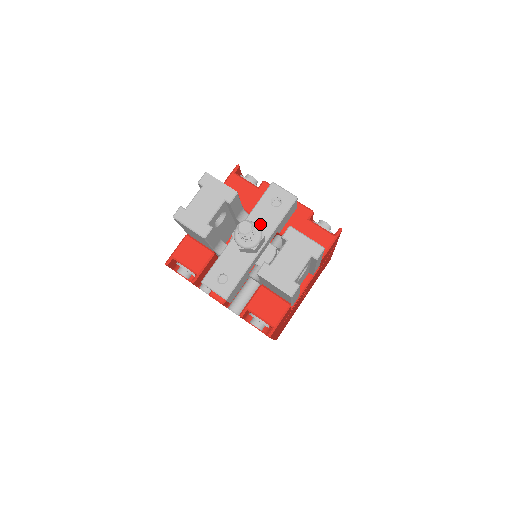
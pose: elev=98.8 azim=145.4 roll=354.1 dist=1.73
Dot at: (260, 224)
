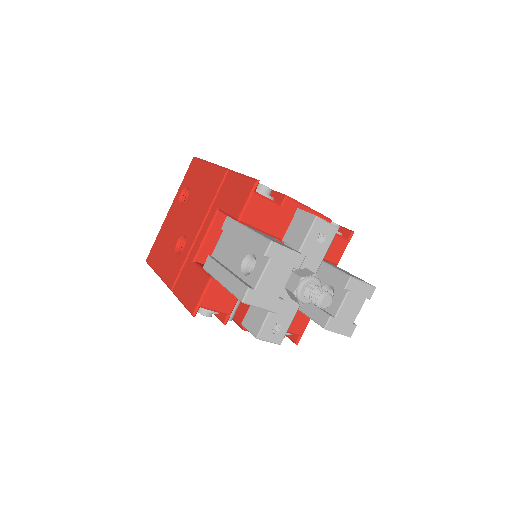
Dot at: (307, 265)
